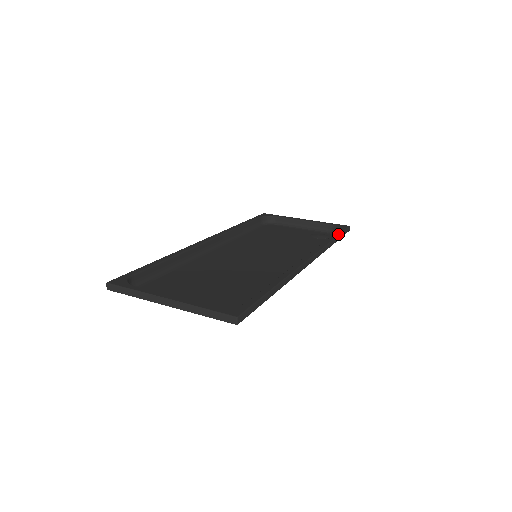
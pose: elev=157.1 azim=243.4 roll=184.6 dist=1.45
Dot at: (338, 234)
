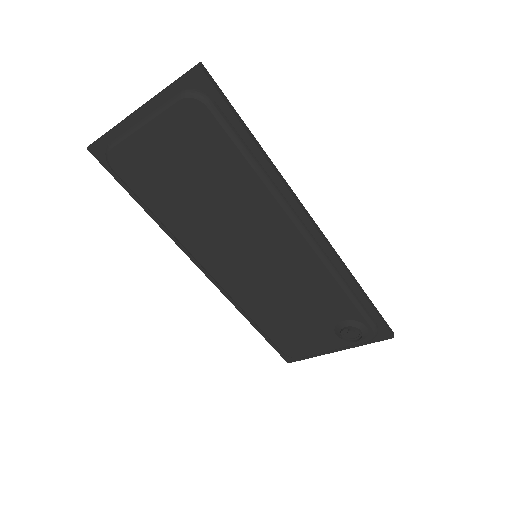
Dot at: (370, 301)
